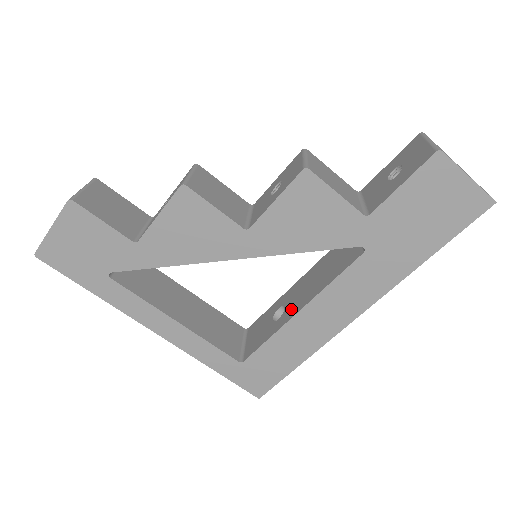
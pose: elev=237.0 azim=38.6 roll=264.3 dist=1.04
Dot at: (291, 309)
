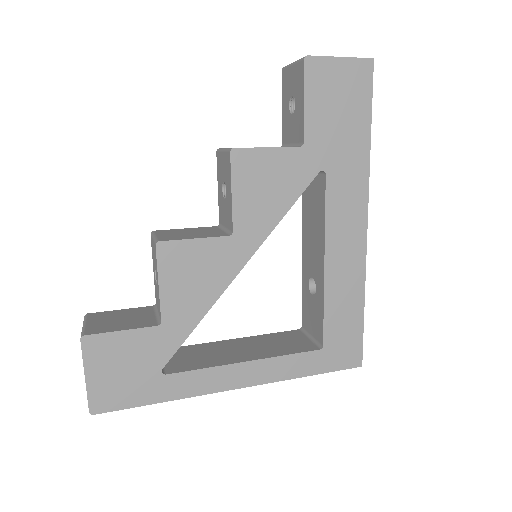
Dot at: (317, 271)
